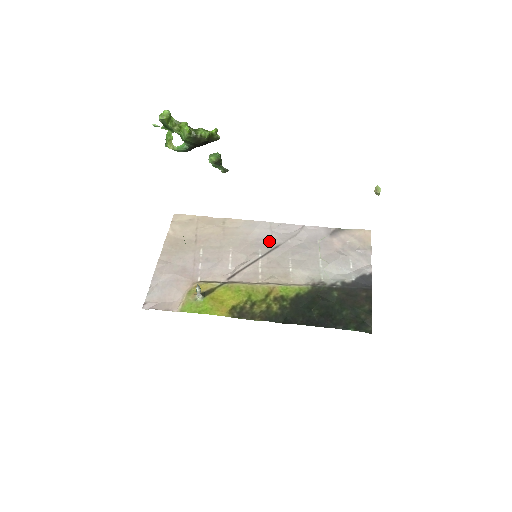
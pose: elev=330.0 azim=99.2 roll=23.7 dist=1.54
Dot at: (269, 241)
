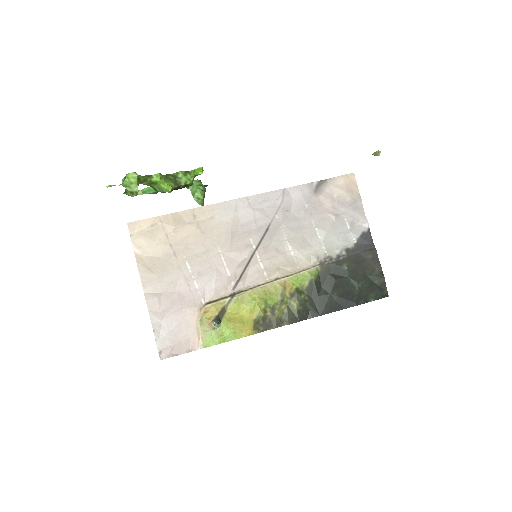
Dot at: (255, 224)
